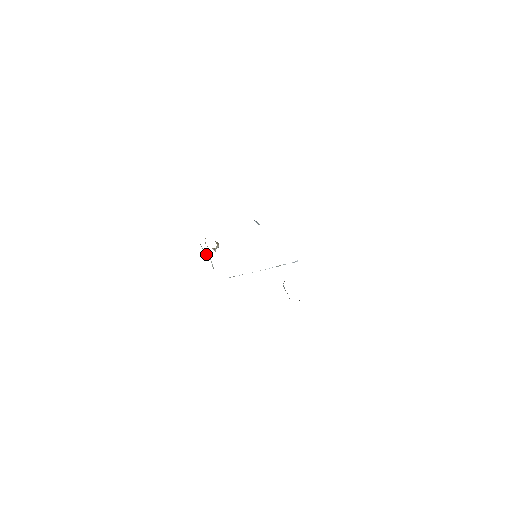
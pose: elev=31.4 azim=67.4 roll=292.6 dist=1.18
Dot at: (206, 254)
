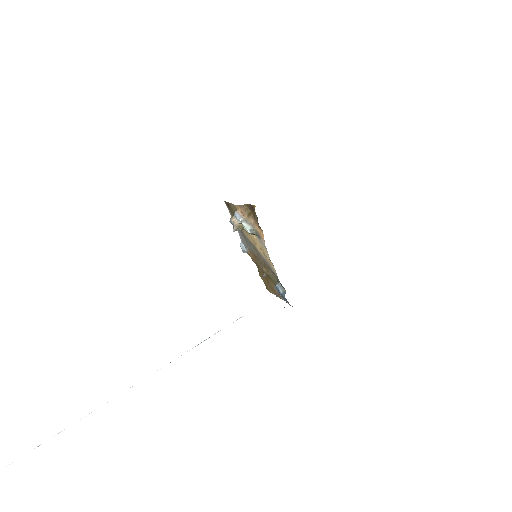
Dot at: (242, 219)
